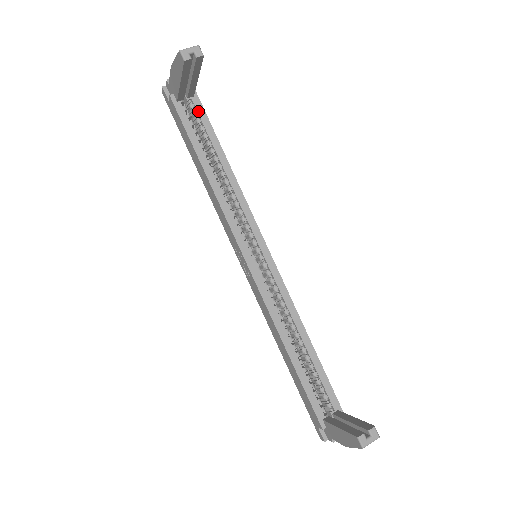
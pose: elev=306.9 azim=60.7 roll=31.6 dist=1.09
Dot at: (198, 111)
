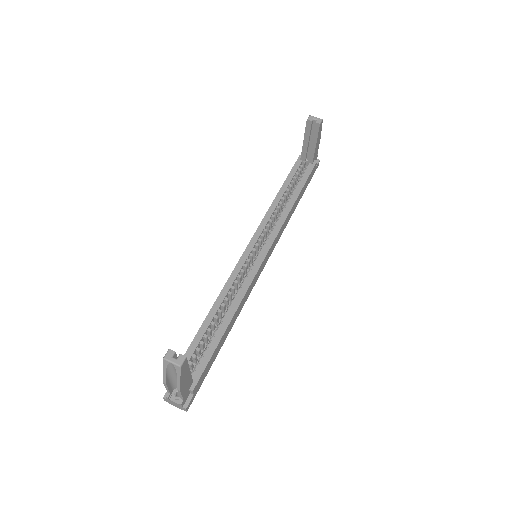
Dot at: (307, 171)
